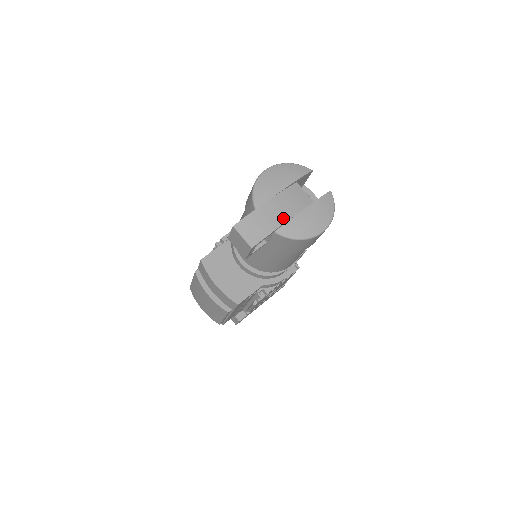
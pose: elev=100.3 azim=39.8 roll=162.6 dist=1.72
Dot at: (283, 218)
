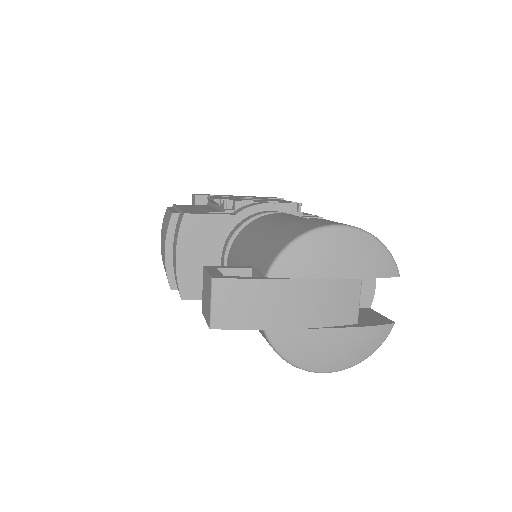
Dot at: (291, 321)
